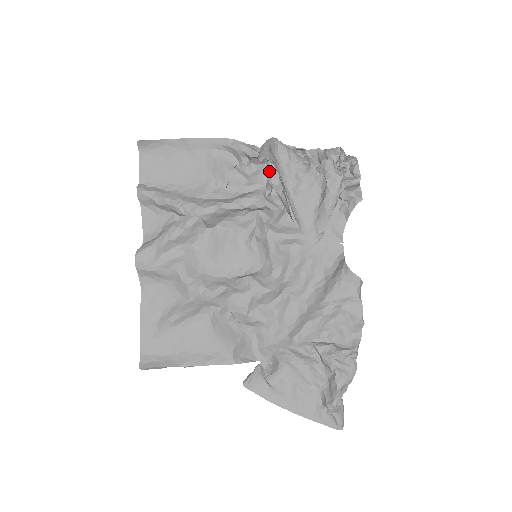
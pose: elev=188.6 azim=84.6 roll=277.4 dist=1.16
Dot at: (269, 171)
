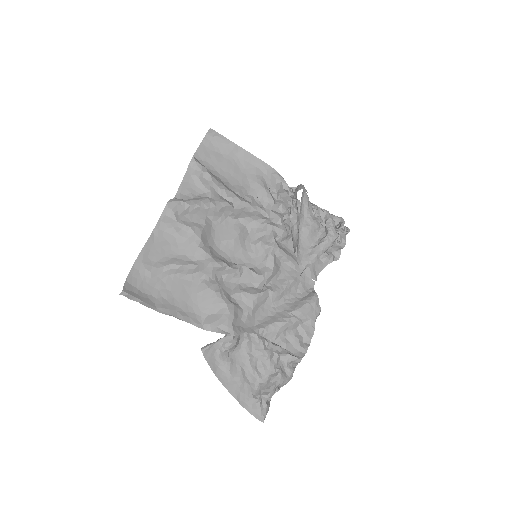
Dot at: (292, 205)
